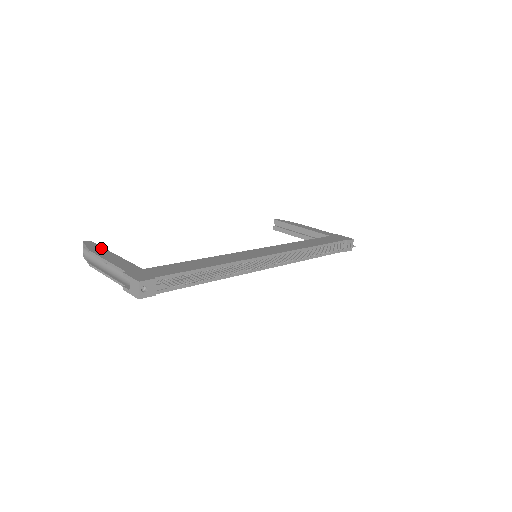
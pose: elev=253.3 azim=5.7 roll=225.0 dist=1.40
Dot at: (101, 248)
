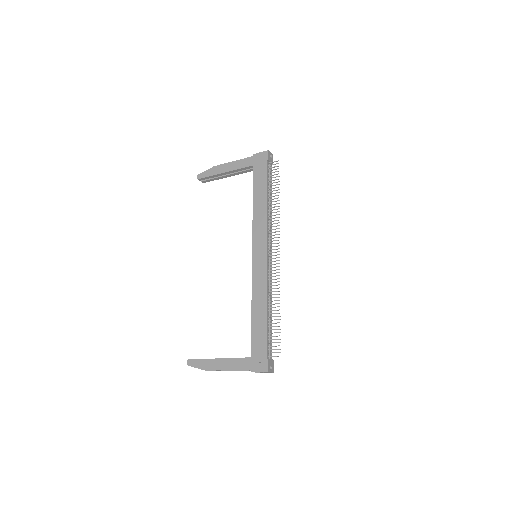
Dot at: (205, 361)
